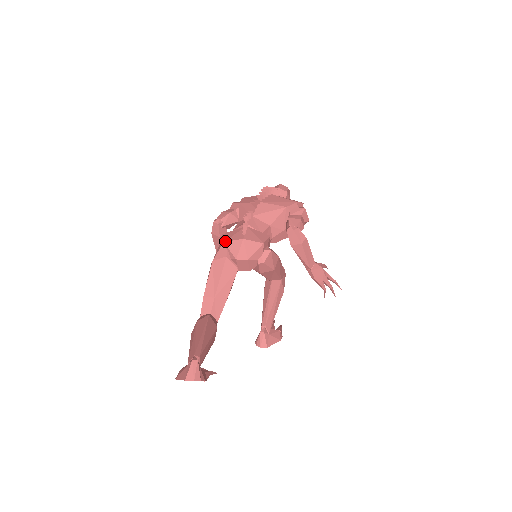
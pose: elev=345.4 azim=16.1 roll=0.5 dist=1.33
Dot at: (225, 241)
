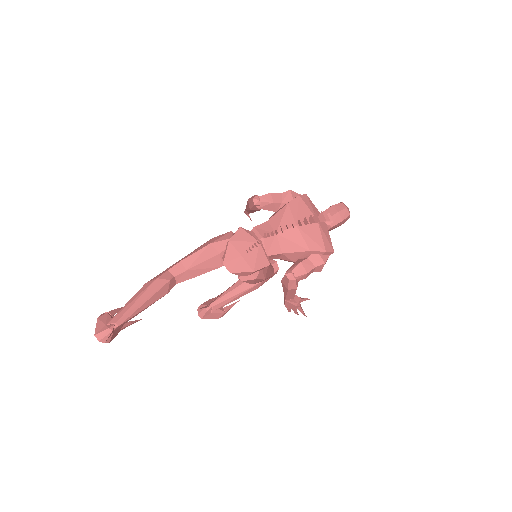
Dot at: (230, 241)
